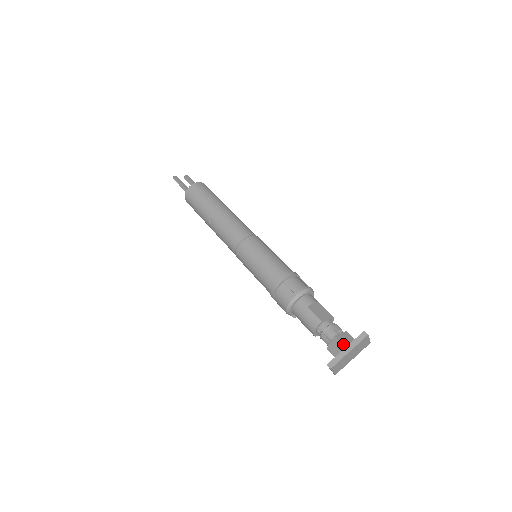
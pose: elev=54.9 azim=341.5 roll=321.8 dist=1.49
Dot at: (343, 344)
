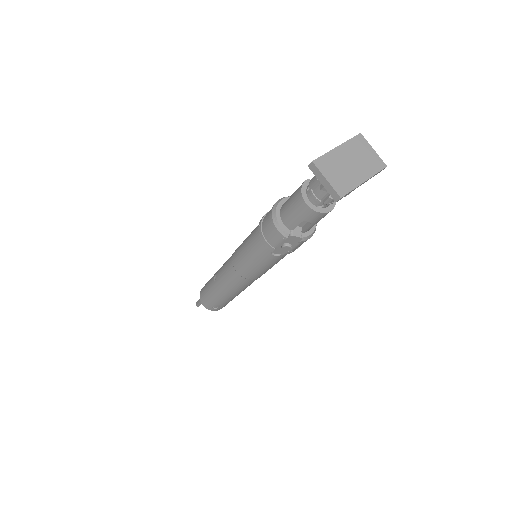
Dot at: occluded
